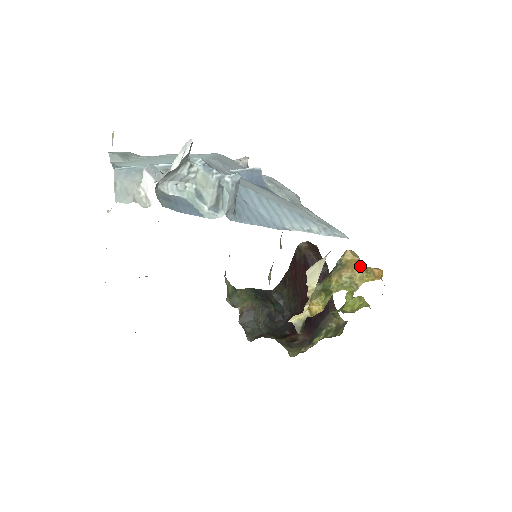
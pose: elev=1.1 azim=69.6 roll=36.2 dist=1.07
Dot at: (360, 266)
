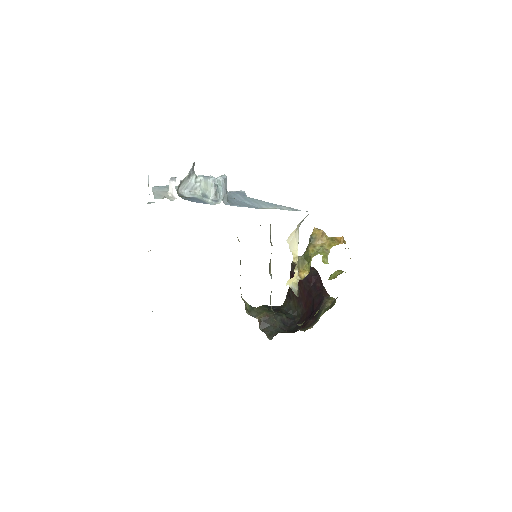
Dot at: (326, 237)
